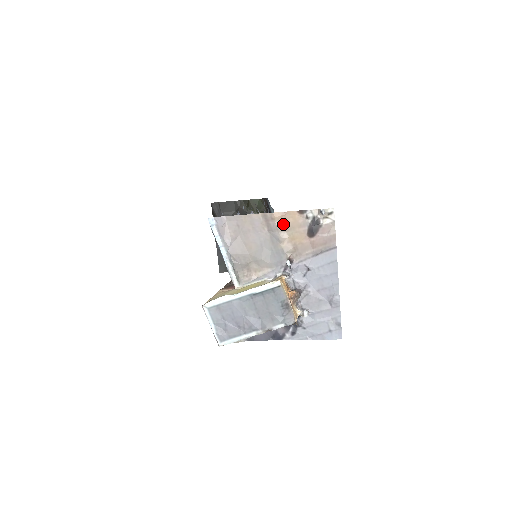
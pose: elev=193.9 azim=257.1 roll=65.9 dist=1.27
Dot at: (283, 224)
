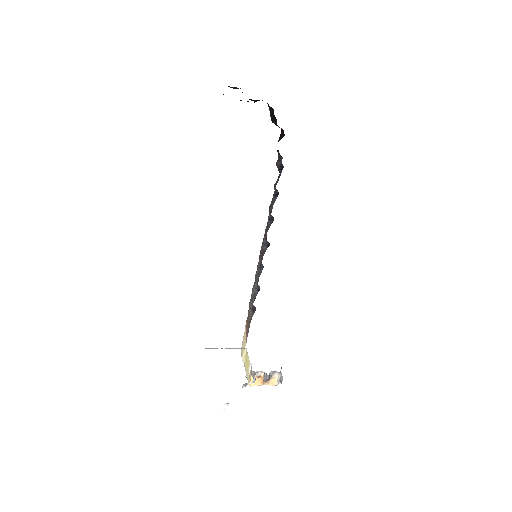
Dot at: occluded
